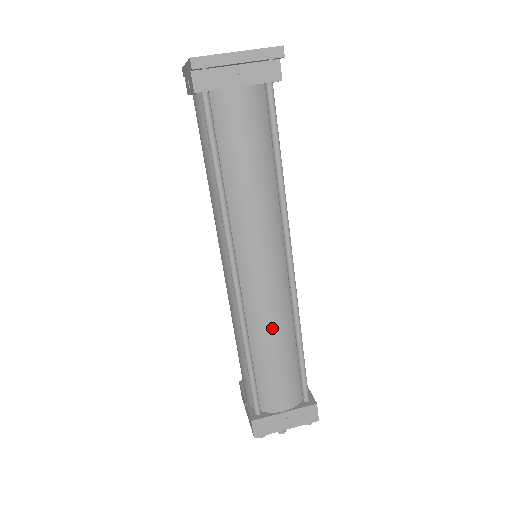
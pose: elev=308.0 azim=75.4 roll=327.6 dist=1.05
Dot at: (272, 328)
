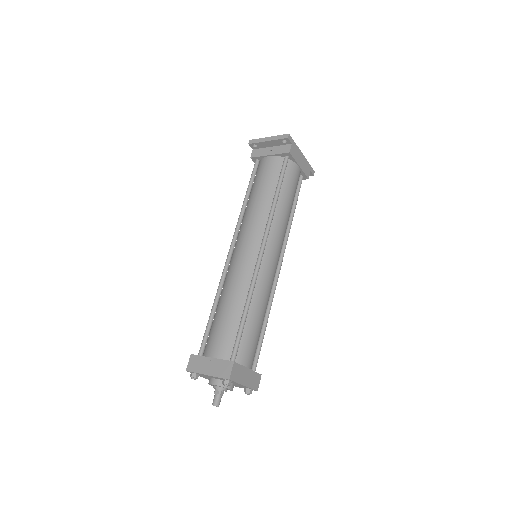
Dot at: (232, 287)
